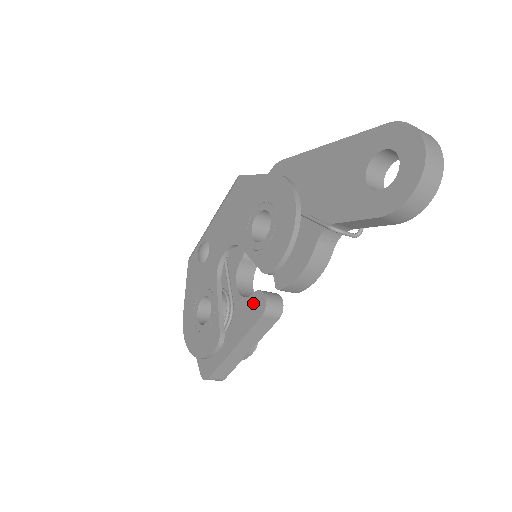
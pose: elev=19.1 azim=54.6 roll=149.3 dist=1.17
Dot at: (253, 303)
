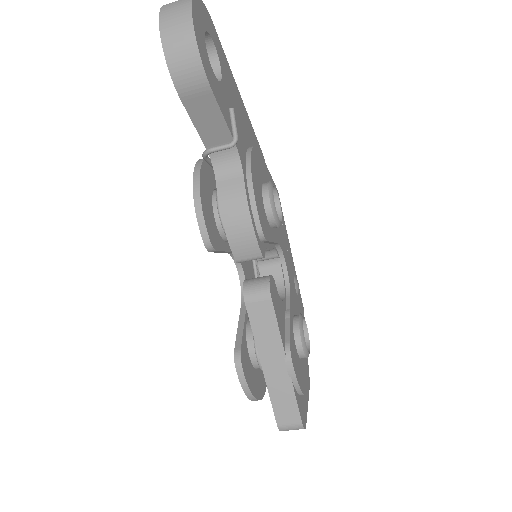
Dot at: occluded
